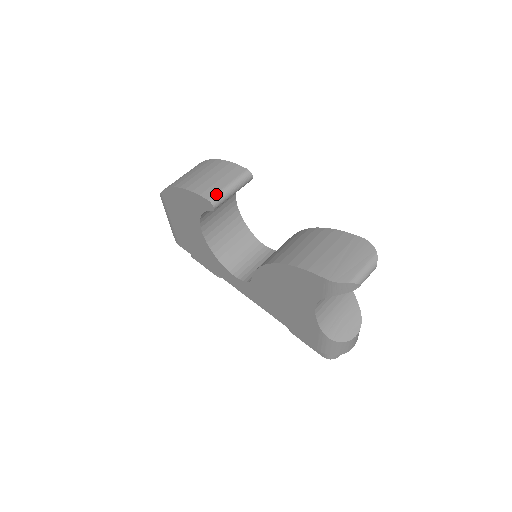
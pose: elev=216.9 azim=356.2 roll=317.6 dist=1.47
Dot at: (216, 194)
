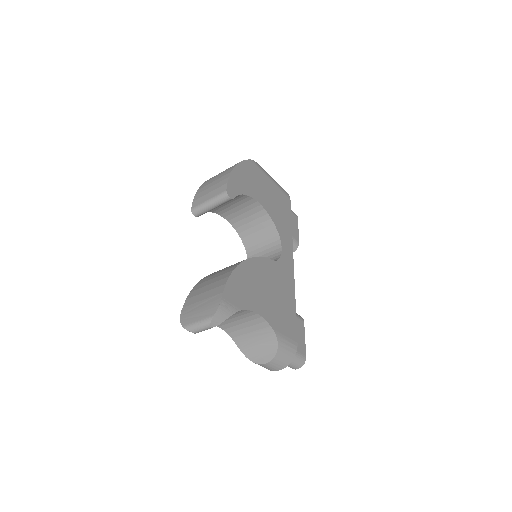
Dot at: (197, 206)
